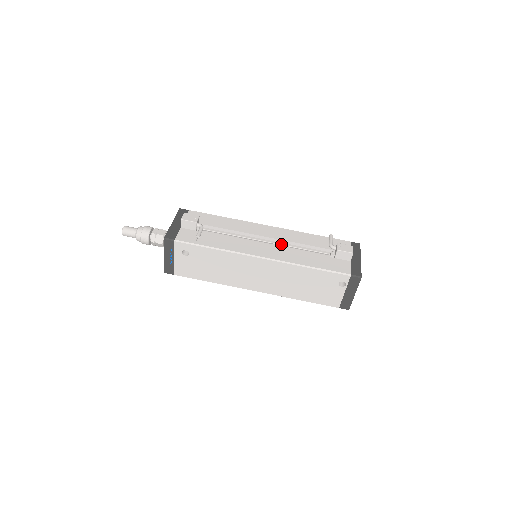
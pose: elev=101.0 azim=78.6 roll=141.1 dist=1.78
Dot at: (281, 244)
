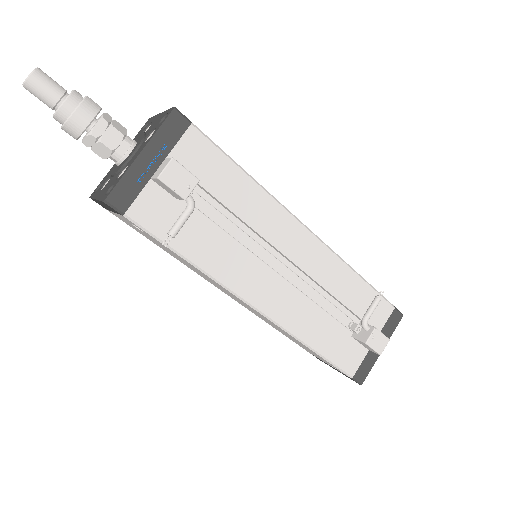
Dot at: (303, 278)
